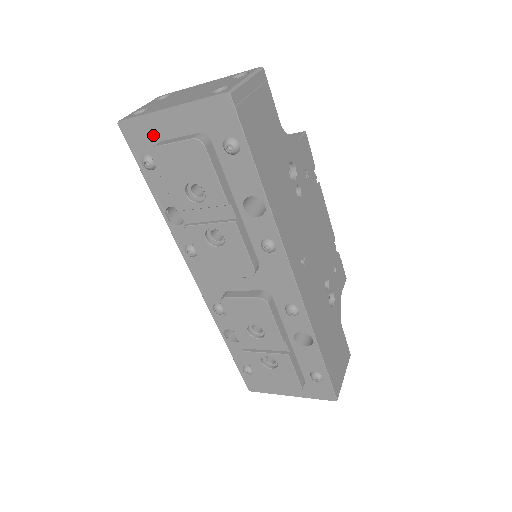
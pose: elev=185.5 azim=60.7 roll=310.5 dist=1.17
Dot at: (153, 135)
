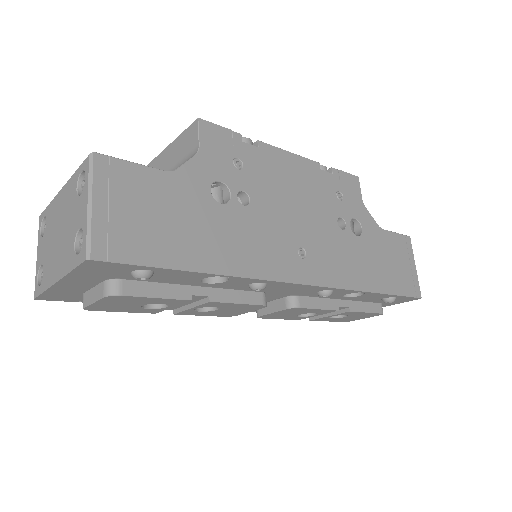
Dot at: (71, 293)
